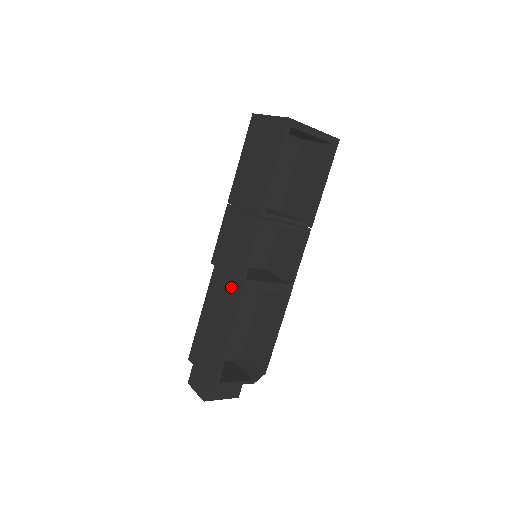
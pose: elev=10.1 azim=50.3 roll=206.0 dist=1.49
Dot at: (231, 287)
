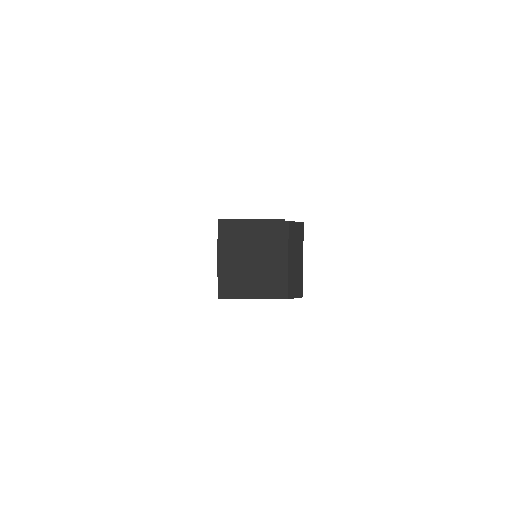
Dot at: occluded
